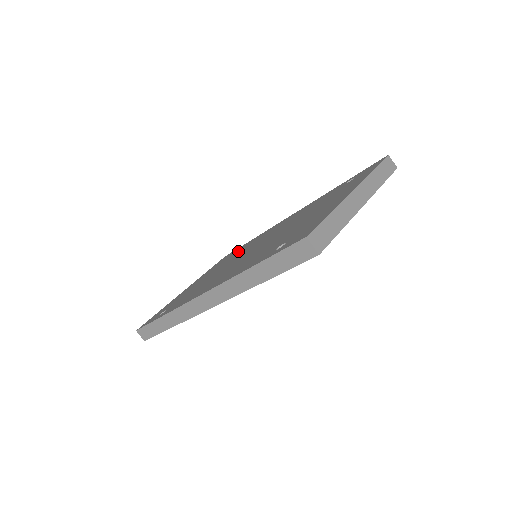
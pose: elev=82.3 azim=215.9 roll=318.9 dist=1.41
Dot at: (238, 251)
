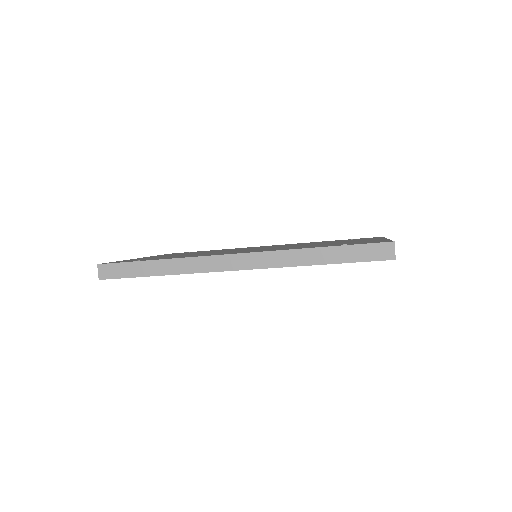
Dot at: (207, 251)
